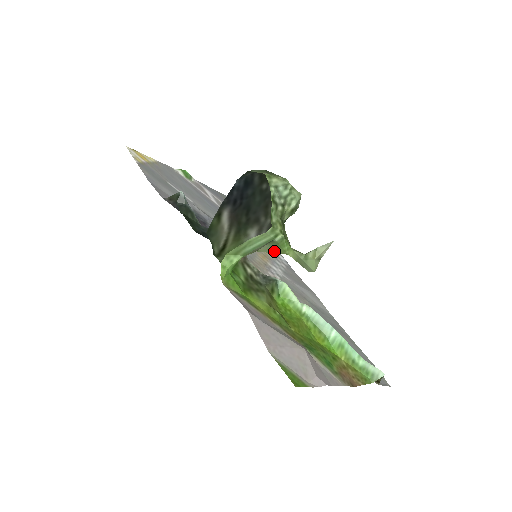
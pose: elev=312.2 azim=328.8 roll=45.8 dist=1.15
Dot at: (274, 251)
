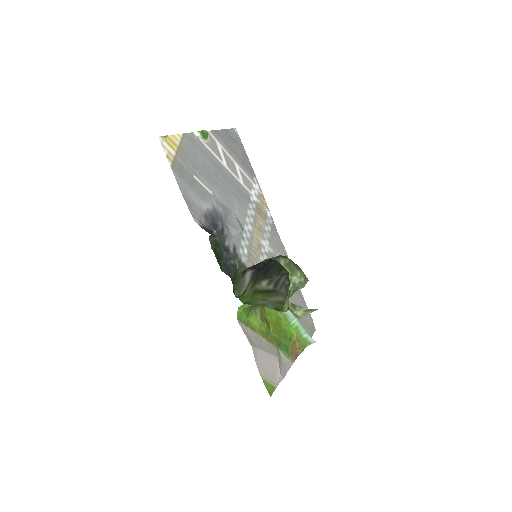
Dot at: (277, 303)
